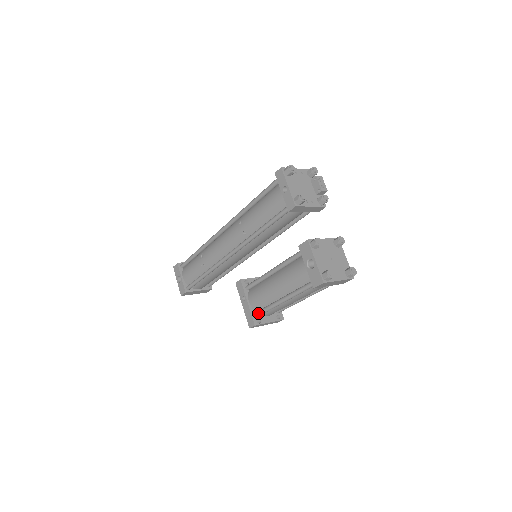
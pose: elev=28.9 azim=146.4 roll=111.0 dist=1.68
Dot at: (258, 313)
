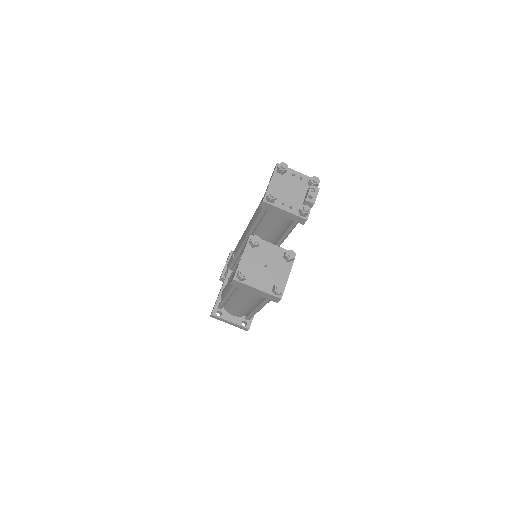
Dot at: (219, 304)
